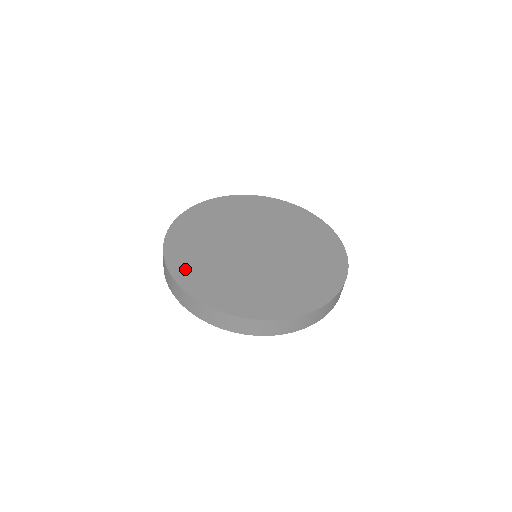
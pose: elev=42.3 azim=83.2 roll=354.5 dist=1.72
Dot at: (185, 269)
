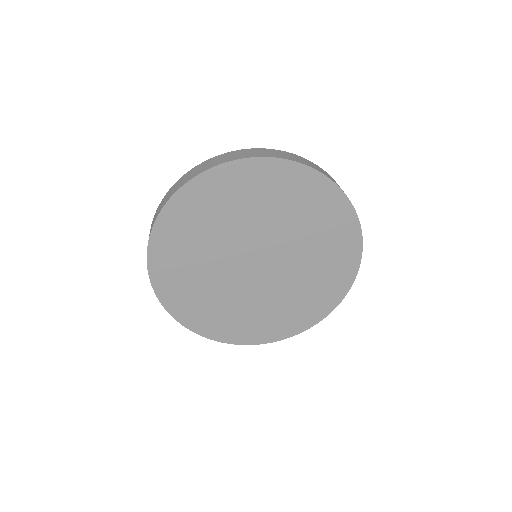
Dot at: (174, 294)
